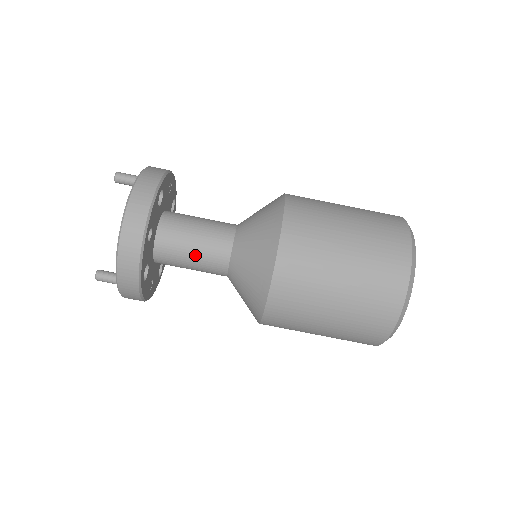
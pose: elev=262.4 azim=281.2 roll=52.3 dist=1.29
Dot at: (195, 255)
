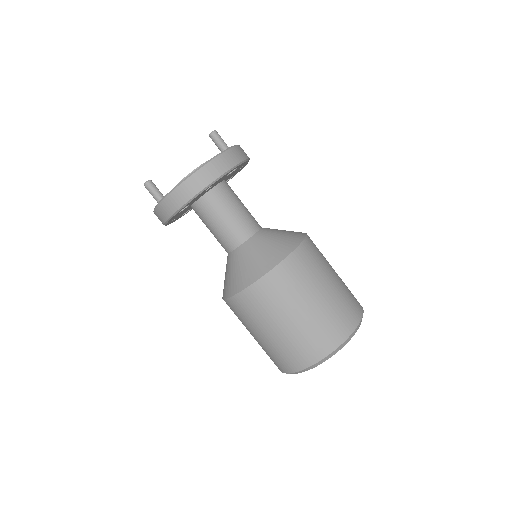
Dot at: (222, 224)
